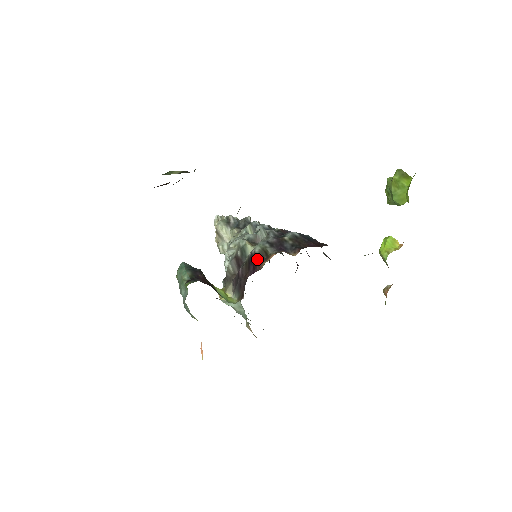
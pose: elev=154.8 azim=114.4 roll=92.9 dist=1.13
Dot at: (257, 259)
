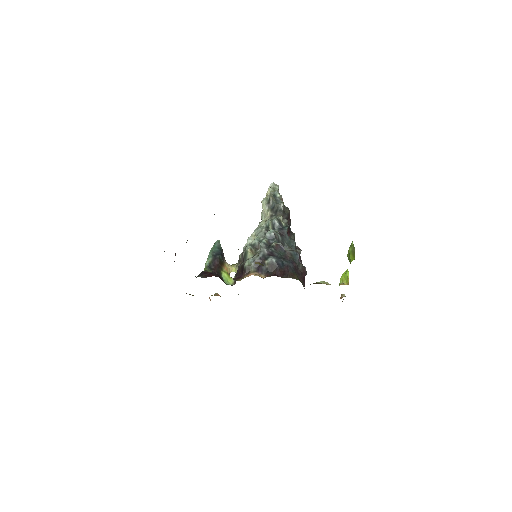
Dot at: (244, 271)
